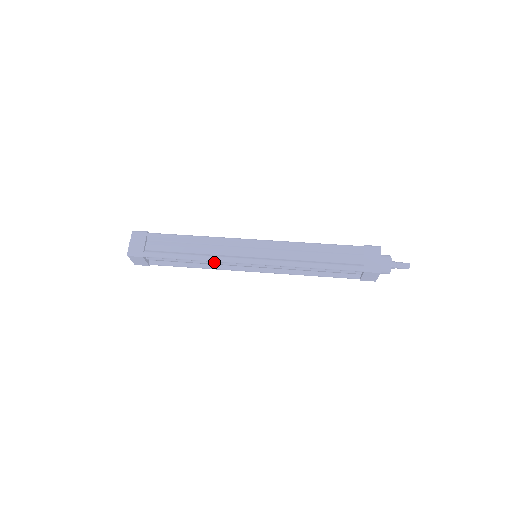
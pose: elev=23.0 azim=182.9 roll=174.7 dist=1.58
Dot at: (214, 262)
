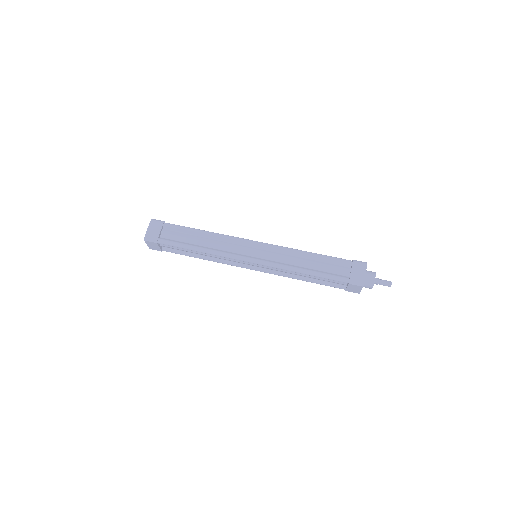
Dot at: (218, 256)
